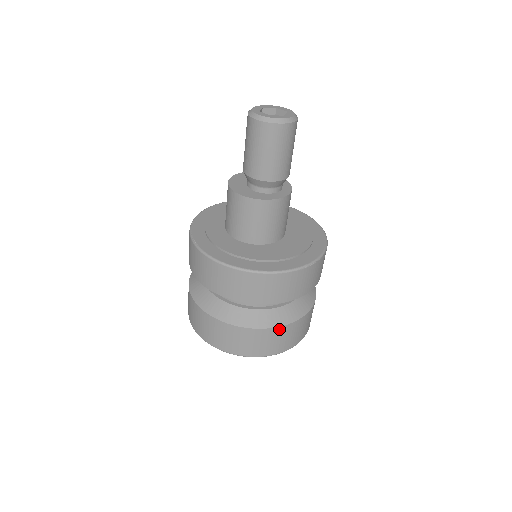
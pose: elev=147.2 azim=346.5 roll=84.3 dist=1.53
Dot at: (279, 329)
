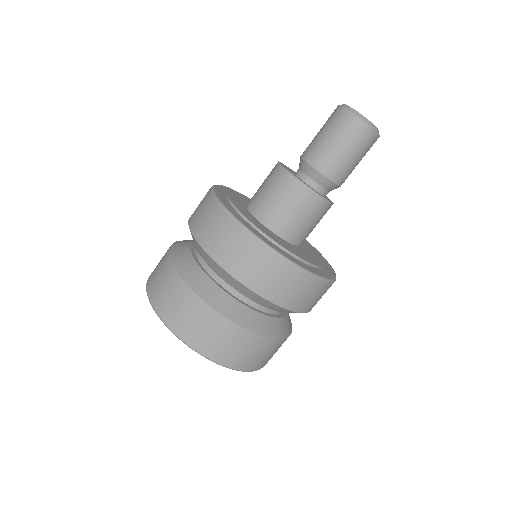
Dot at: (255, 337)
